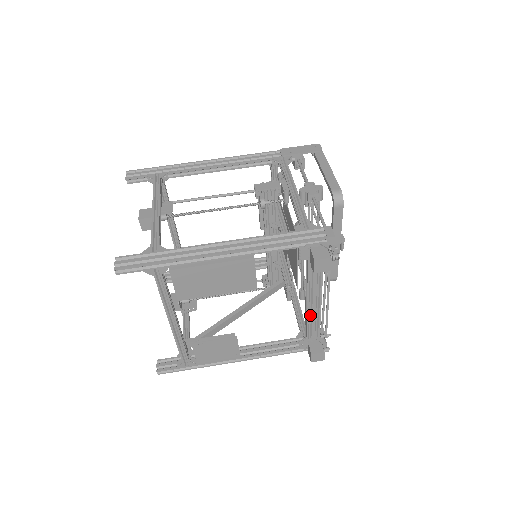
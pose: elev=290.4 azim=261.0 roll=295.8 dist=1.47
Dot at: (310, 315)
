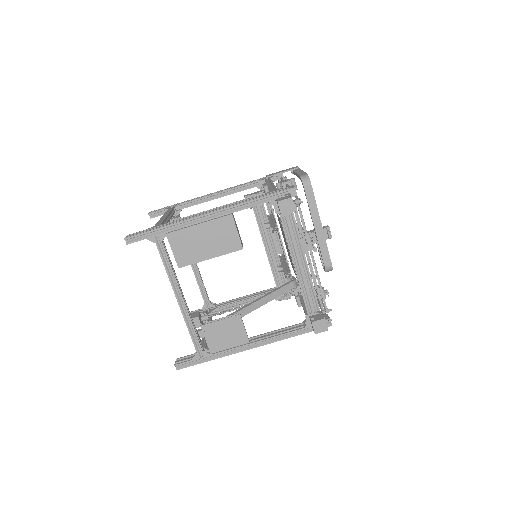
Dot at: (303, 283)
